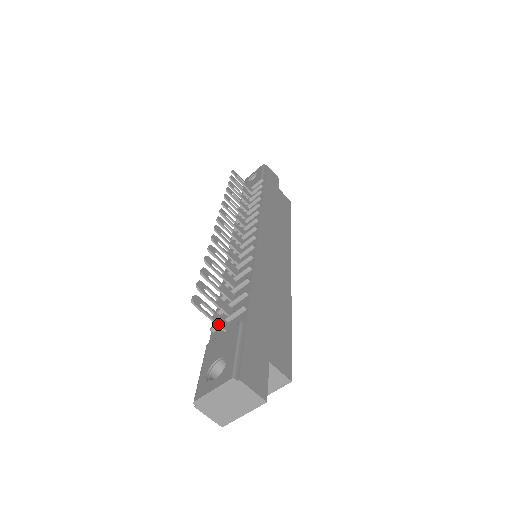
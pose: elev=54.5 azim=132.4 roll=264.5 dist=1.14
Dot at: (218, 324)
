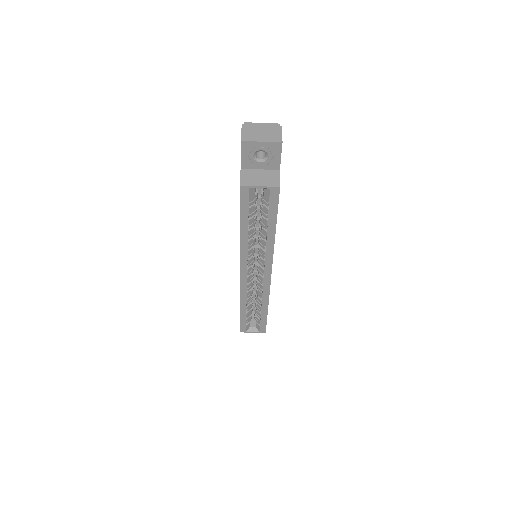
Dot at: occluded
